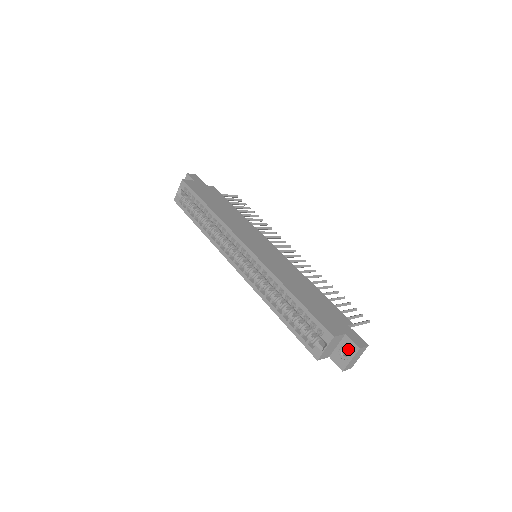
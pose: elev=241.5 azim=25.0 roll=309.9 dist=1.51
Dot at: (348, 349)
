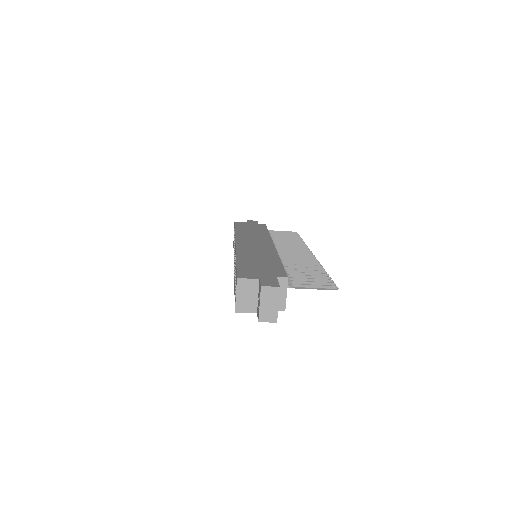
Dot at: (259, 294)
